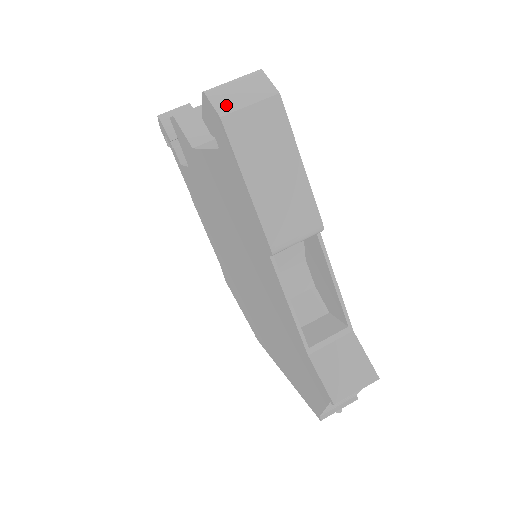
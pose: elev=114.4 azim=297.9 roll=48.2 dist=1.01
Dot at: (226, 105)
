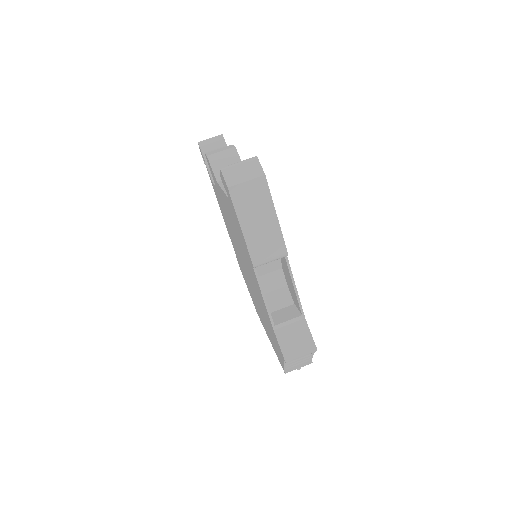
Dot at: (232, 180)
